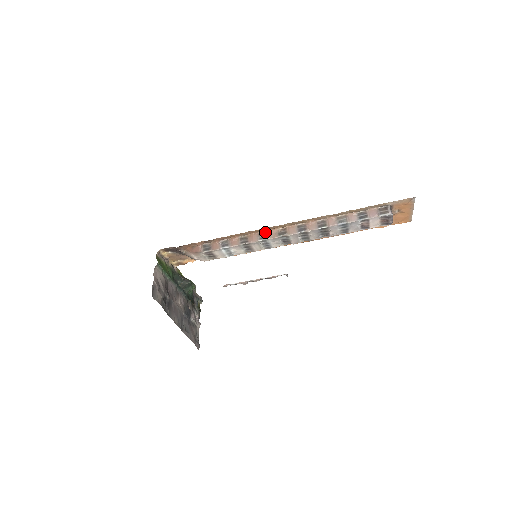
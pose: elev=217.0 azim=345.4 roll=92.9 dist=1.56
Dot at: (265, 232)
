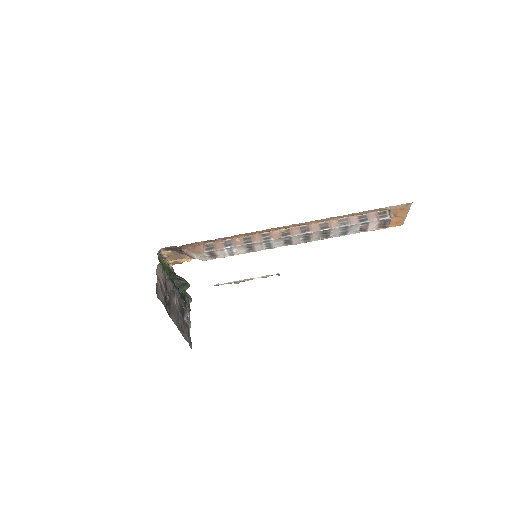
Dot at: (268, 233)
